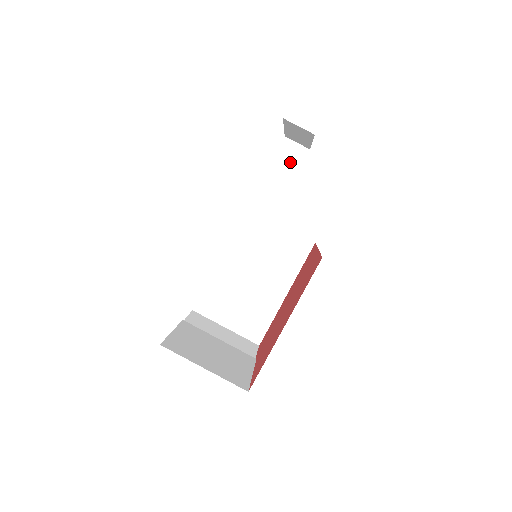
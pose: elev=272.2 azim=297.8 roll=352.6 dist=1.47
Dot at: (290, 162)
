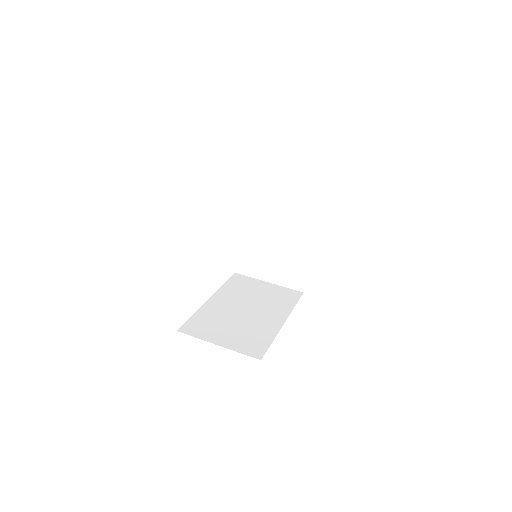
Dot at: occluded
